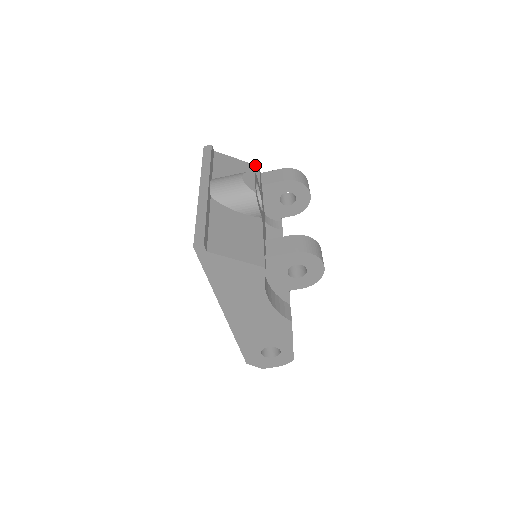
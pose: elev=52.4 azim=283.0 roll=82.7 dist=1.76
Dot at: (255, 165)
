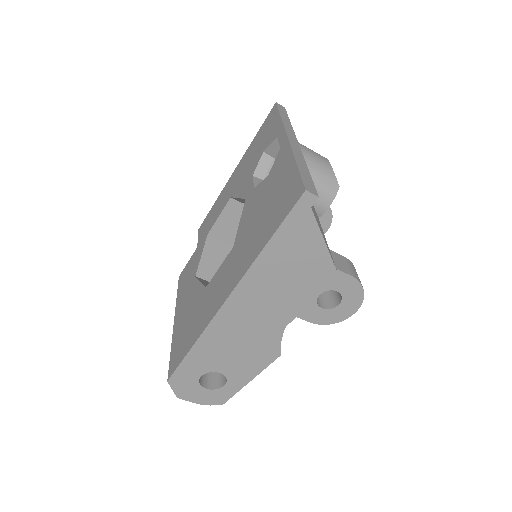
Dot at: occluded
